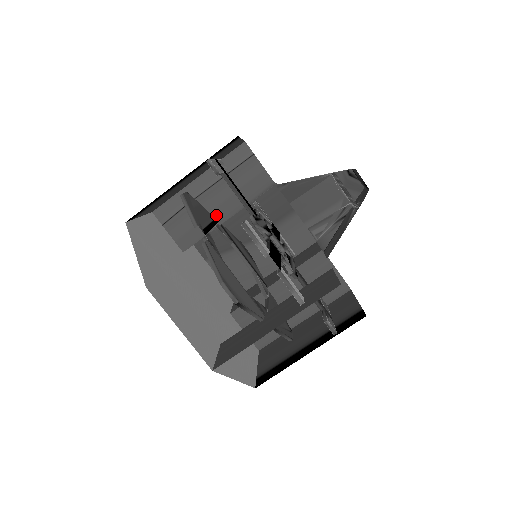
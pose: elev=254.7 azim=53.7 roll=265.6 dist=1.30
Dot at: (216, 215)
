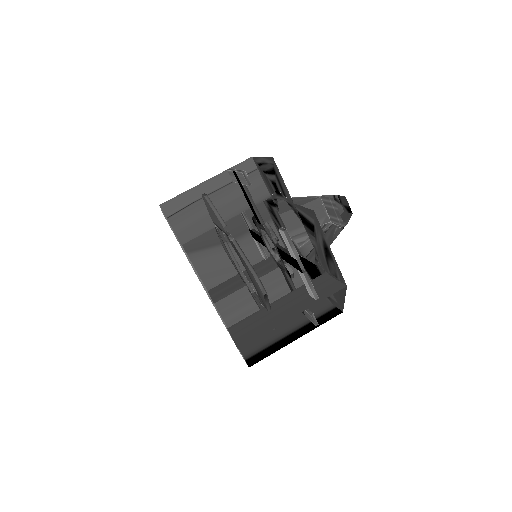
Dot at: occluded
